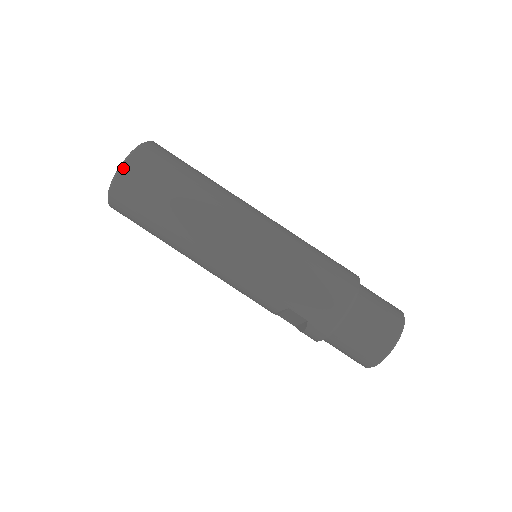
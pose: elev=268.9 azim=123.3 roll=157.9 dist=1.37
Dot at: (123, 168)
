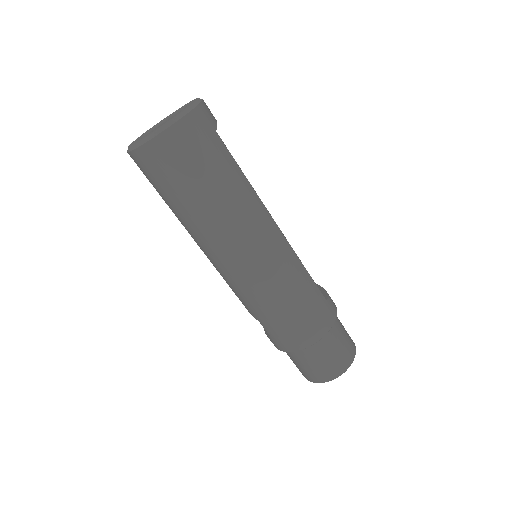
Dot at: (150, 142)
